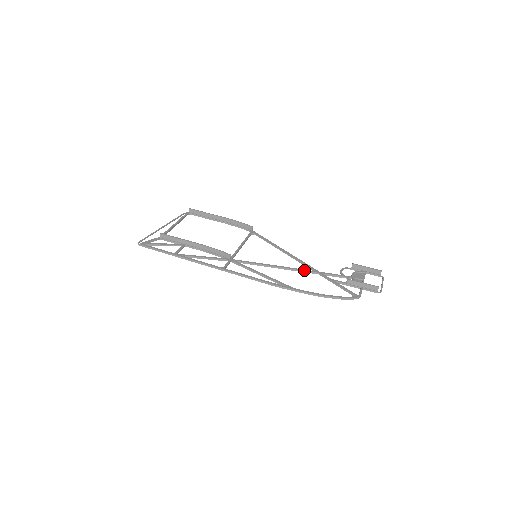
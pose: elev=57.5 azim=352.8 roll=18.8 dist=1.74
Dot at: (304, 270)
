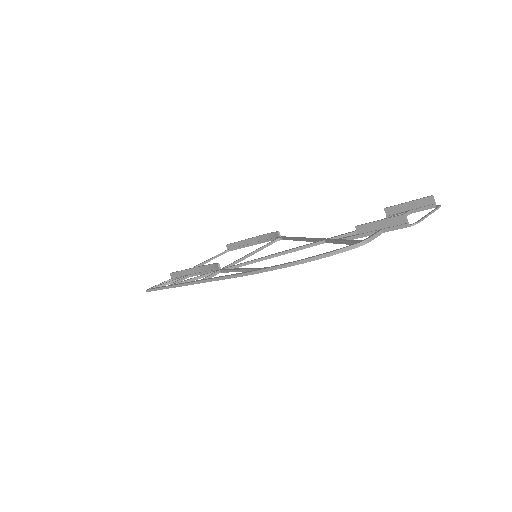
Dot at: (304, 245)
